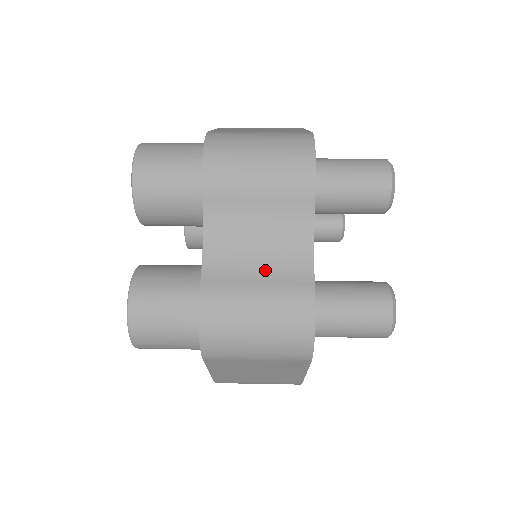
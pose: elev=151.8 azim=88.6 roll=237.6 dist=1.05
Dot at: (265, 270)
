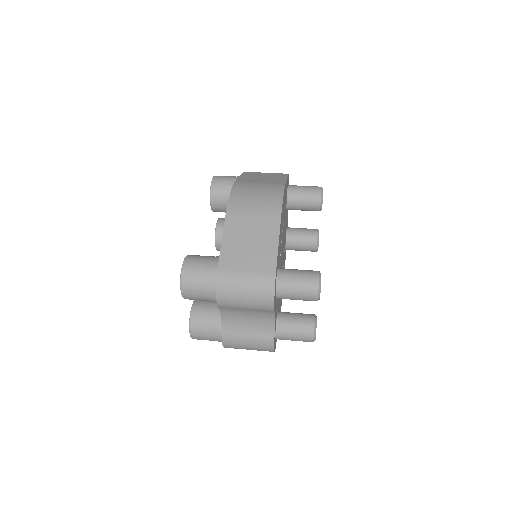
Dot at: (251, 329)
